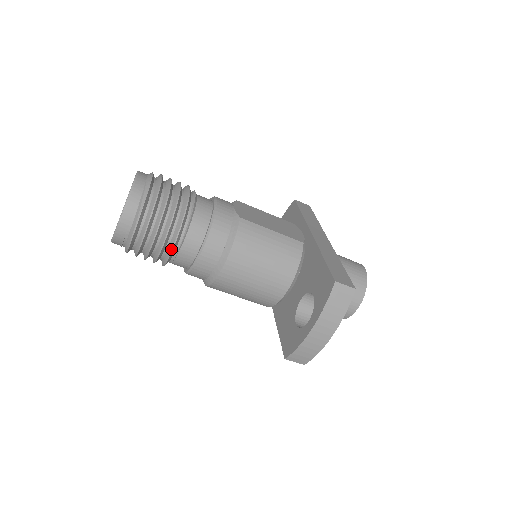
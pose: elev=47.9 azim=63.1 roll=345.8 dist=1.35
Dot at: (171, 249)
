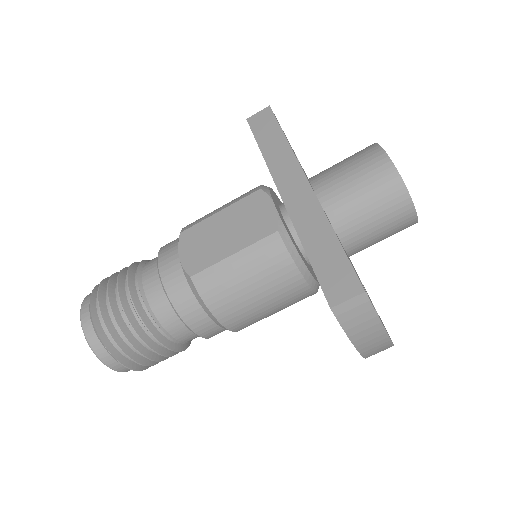
Dot at: occluded
